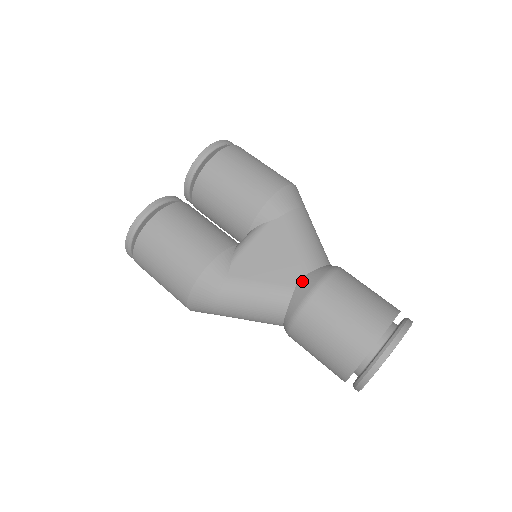
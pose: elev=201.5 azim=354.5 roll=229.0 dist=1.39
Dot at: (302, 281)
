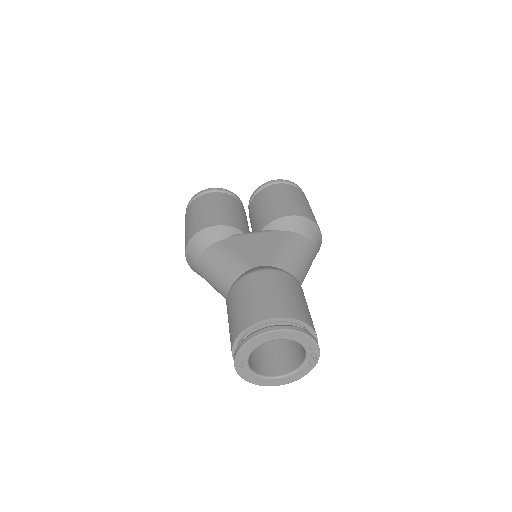
Dot at: (261, 266)
